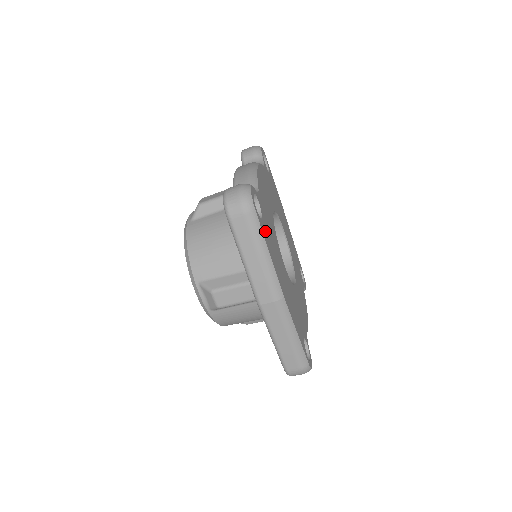
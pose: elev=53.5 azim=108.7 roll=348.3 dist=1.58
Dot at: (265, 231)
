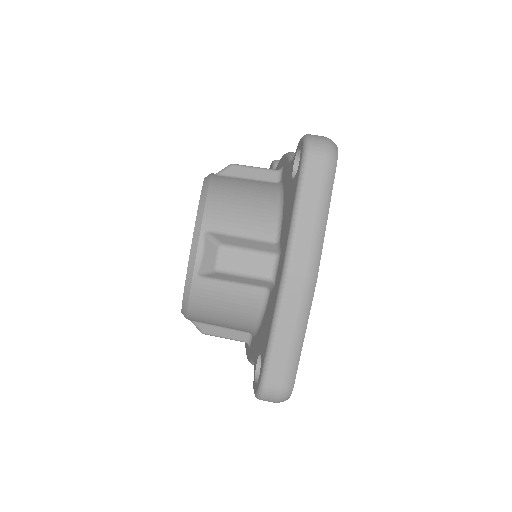
Dot at: occluded
